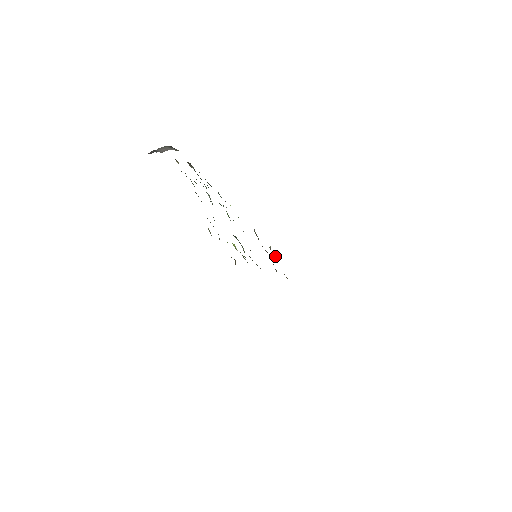
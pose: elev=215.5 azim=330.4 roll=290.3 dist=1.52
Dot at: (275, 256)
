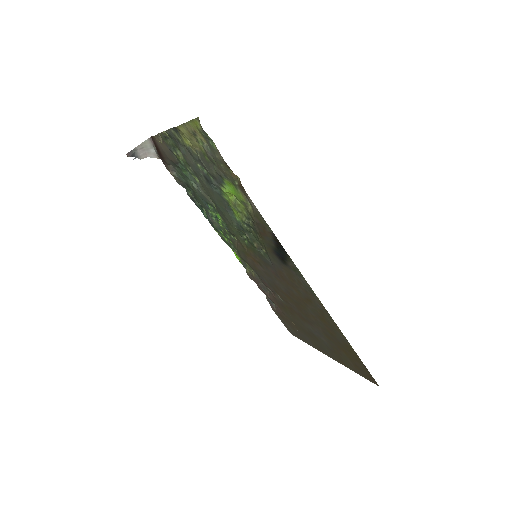
Dot at: (274, 306)
